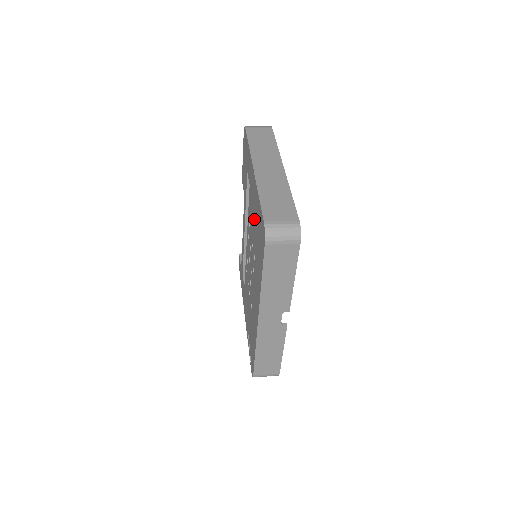
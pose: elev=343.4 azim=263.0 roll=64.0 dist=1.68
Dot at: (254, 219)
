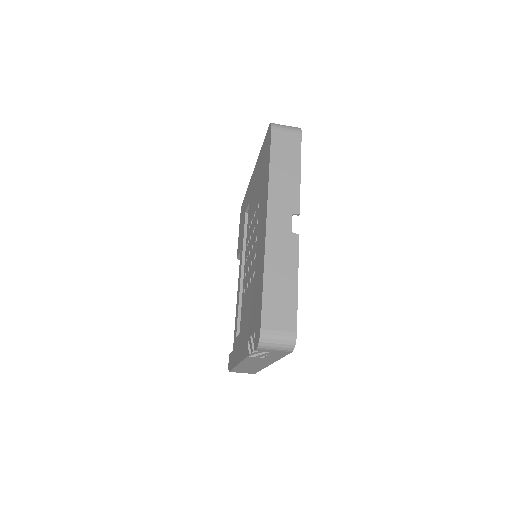
Dot at: (256, 186)
